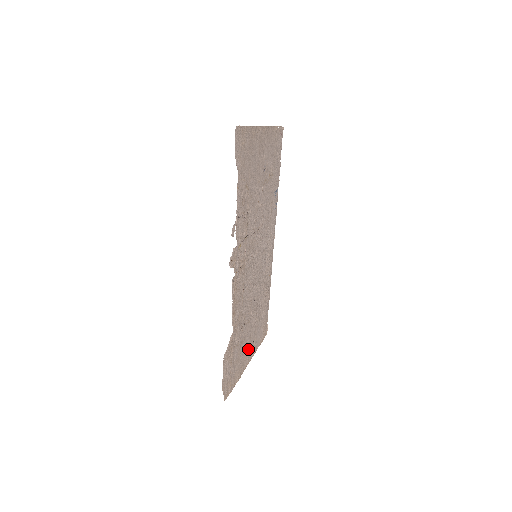
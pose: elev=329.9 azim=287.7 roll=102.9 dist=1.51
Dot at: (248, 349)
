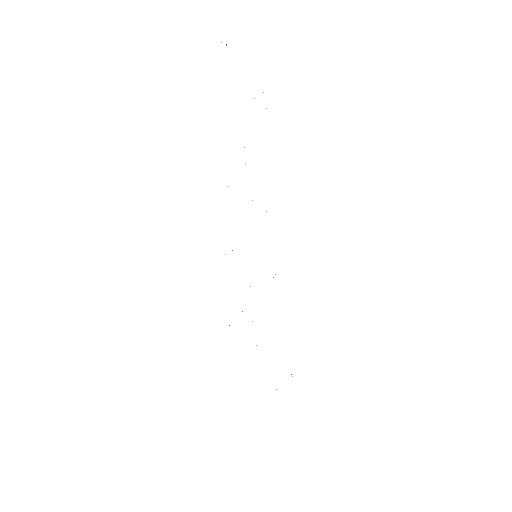
Dot at: occluded
